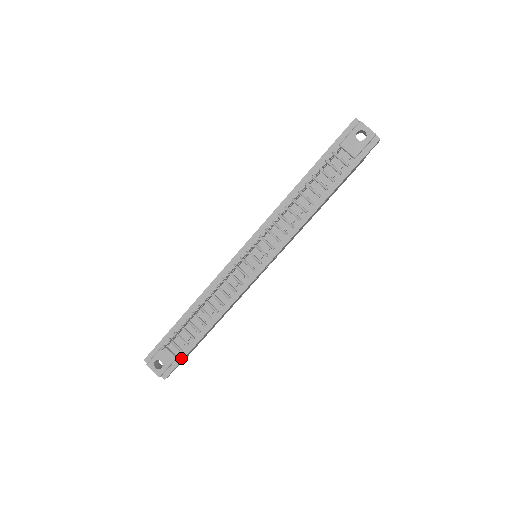
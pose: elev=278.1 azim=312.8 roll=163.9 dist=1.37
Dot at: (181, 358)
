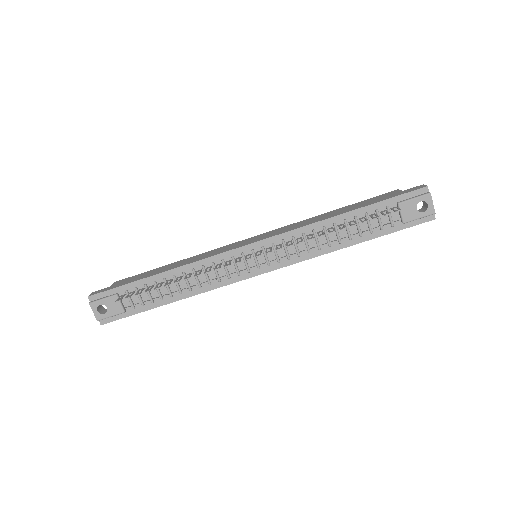
Dot at: (129, 314)
